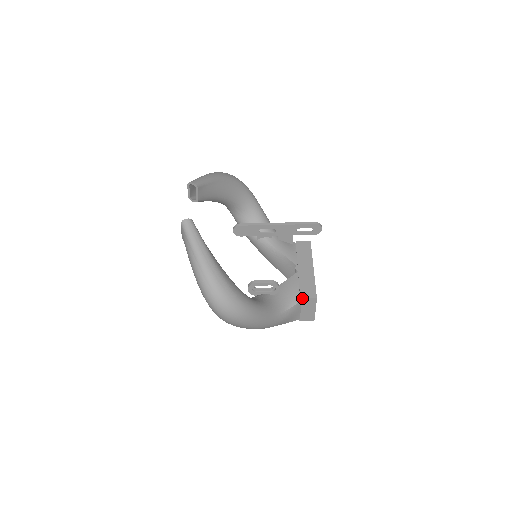
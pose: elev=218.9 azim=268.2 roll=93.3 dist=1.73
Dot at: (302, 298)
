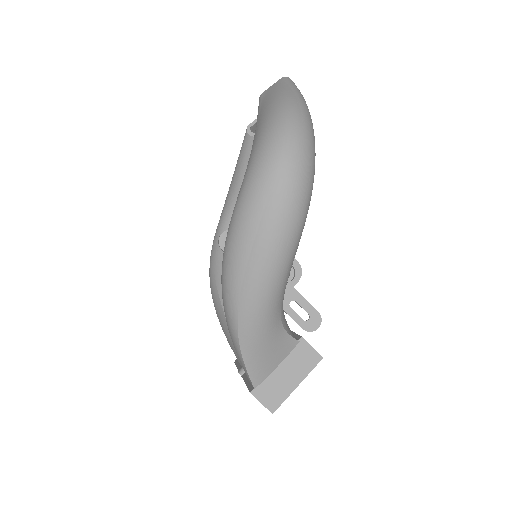
Dot at: occluded
